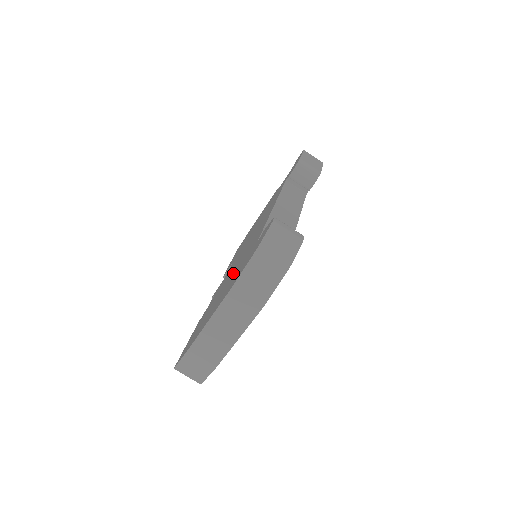
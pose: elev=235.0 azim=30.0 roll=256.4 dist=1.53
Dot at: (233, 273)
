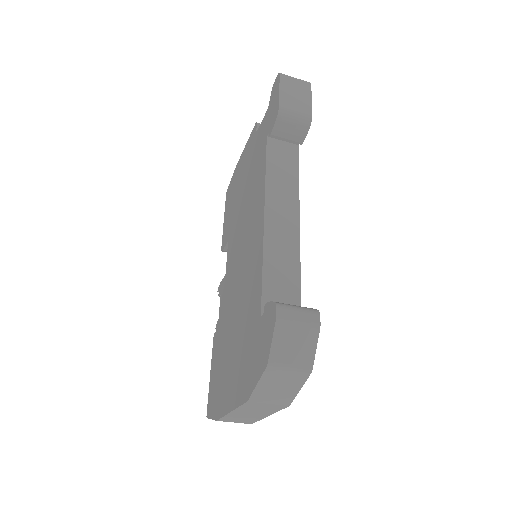
Dot at: (238, 322)
